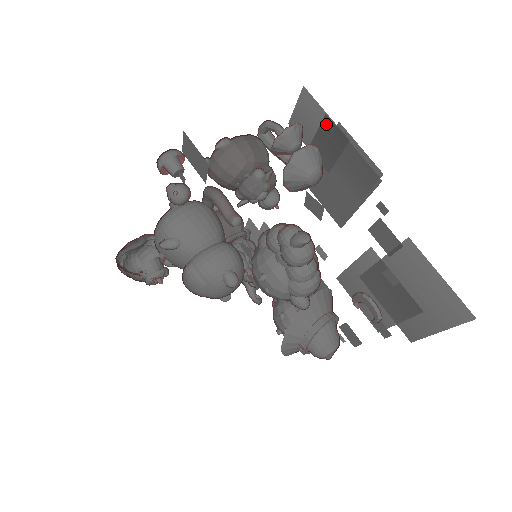
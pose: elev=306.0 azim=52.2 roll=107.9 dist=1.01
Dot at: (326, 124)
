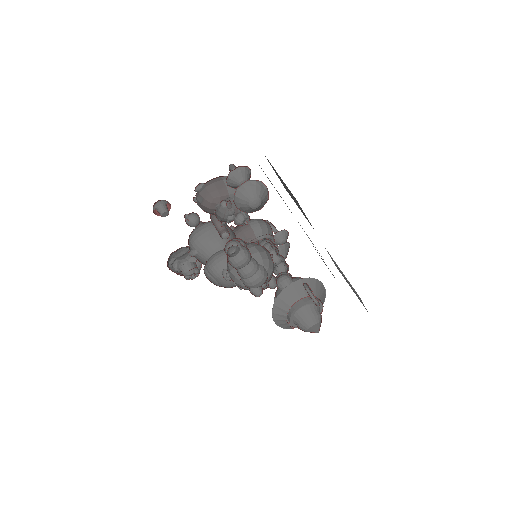
Dot at: occluded
